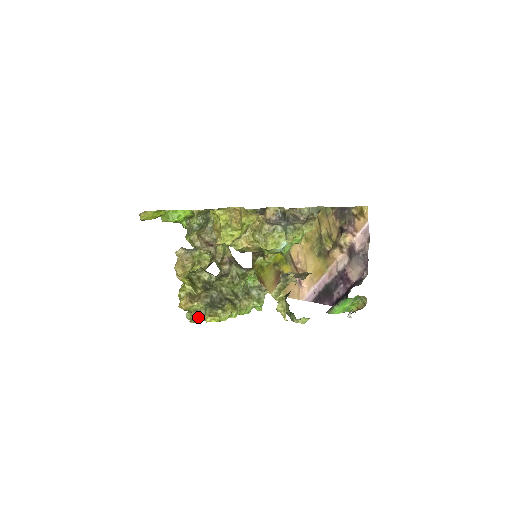
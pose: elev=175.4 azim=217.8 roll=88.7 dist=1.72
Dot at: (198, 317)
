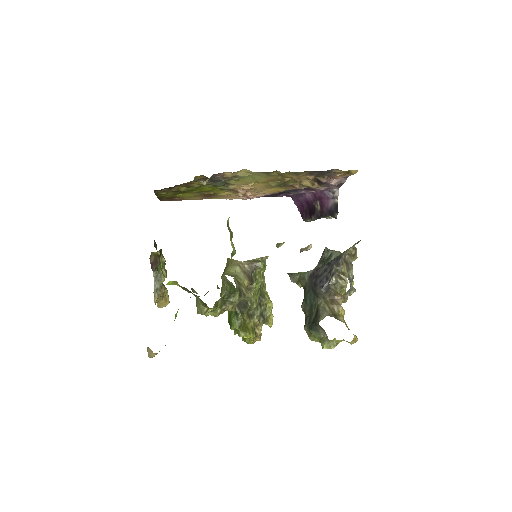
Dot at: occluded
